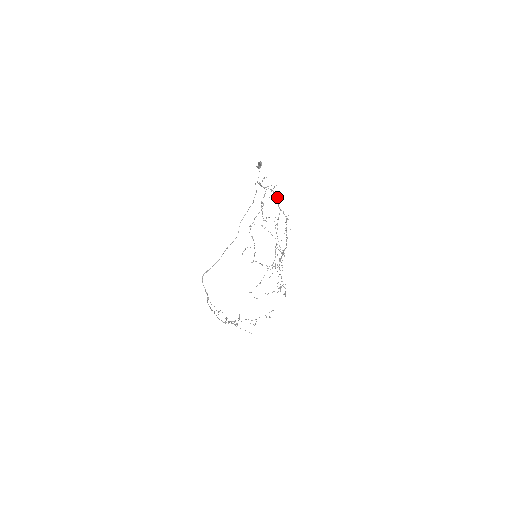
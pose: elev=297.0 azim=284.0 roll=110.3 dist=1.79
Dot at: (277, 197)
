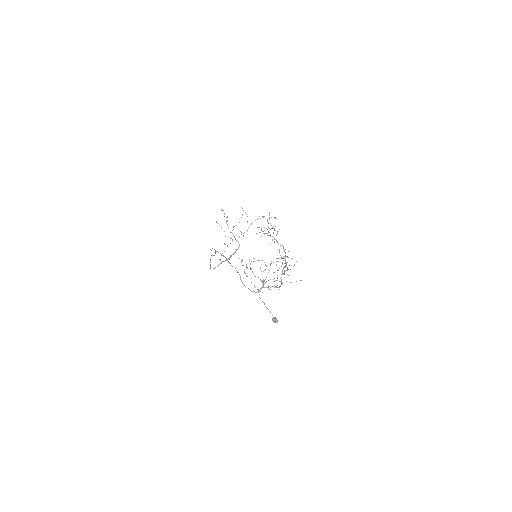
Dot at: (281, 284)
